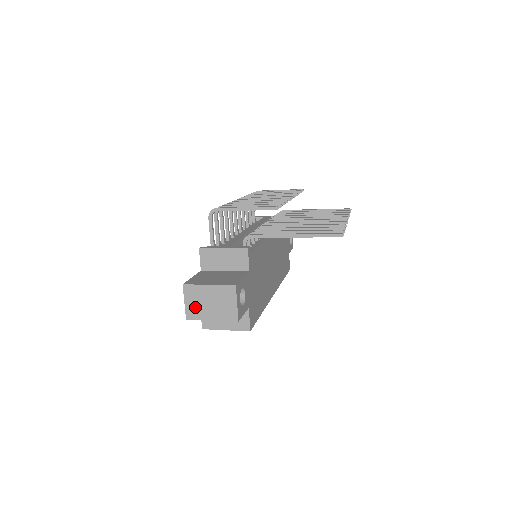
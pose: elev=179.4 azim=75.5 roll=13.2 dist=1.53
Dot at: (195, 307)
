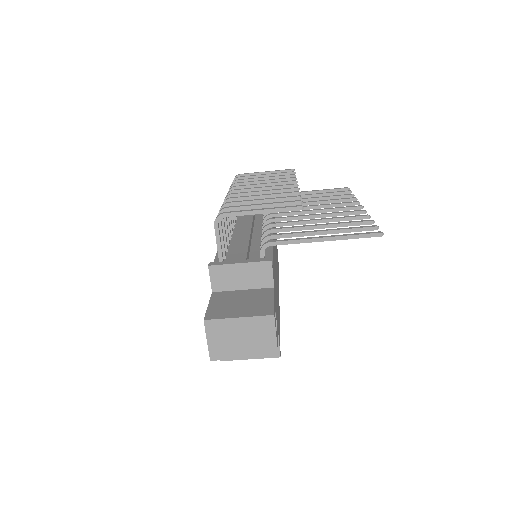
Dot at: (221, 345)
